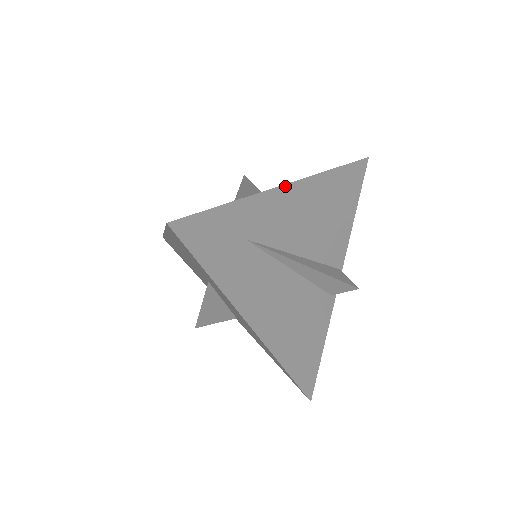
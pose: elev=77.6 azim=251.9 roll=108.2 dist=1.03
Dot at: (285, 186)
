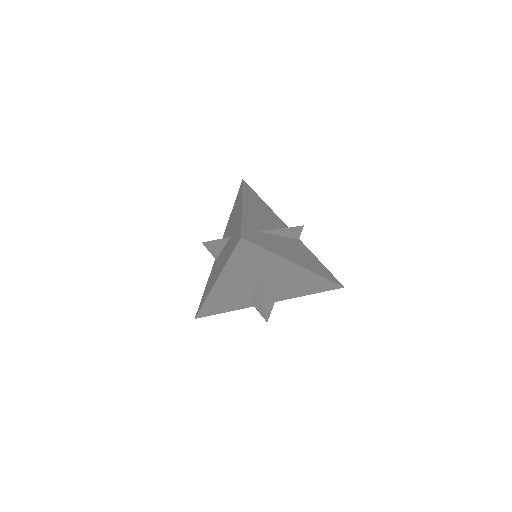
Dot at: (243, 205)
